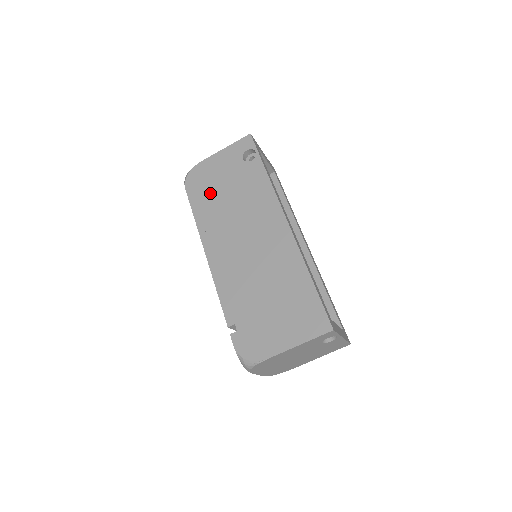
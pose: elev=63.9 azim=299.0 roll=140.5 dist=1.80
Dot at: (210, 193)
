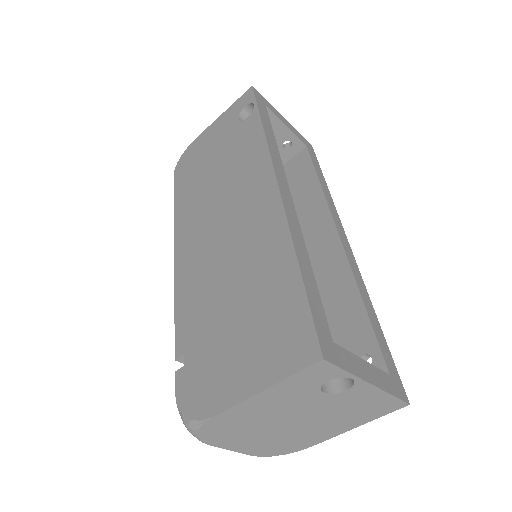
Dot at: (196, 173)
